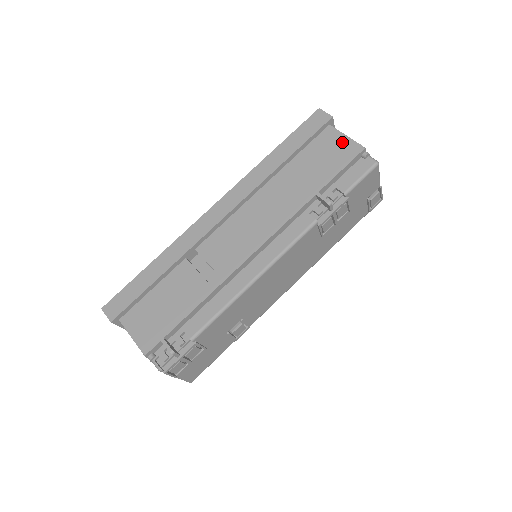
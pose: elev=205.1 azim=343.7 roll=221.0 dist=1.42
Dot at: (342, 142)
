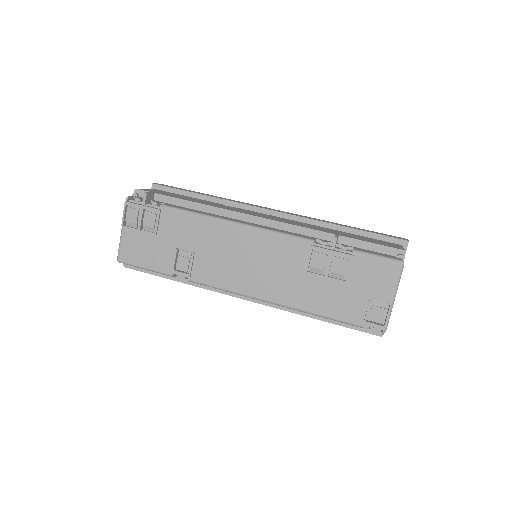
Dot at: (395, 246)
